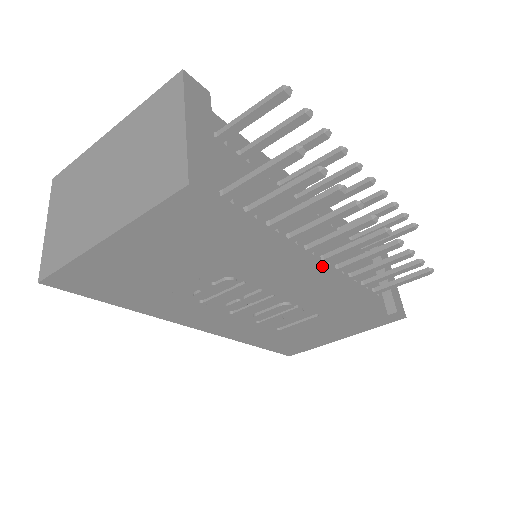
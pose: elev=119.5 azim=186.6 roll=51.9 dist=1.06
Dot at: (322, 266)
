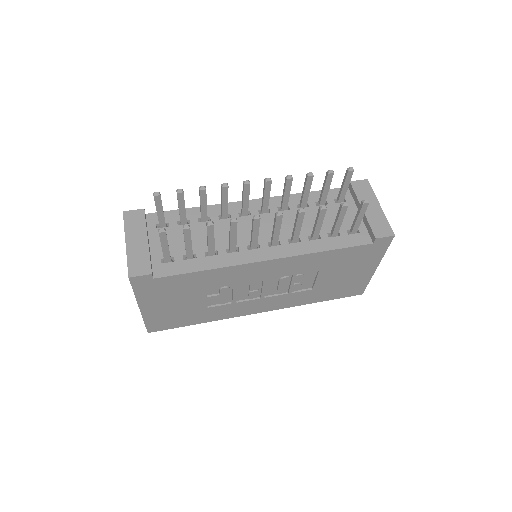
Dot at: (270, 251)
